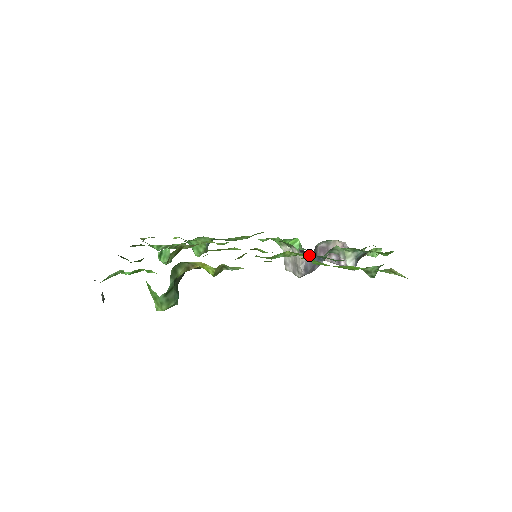
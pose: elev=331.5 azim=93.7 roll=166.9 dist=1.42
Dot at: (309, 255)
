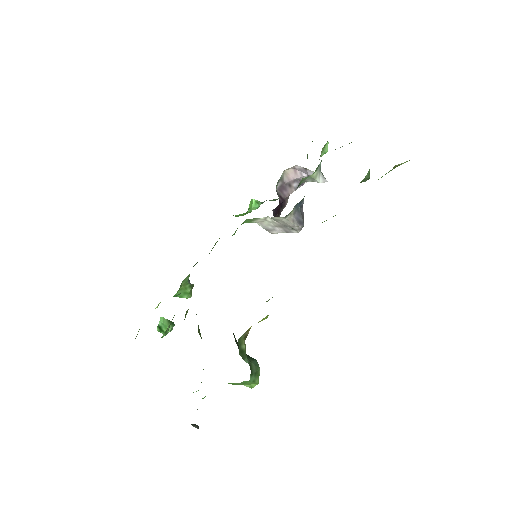
Dot at: (293, 210)
